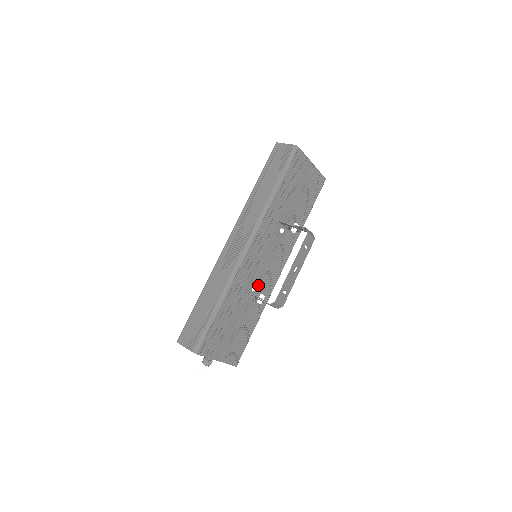
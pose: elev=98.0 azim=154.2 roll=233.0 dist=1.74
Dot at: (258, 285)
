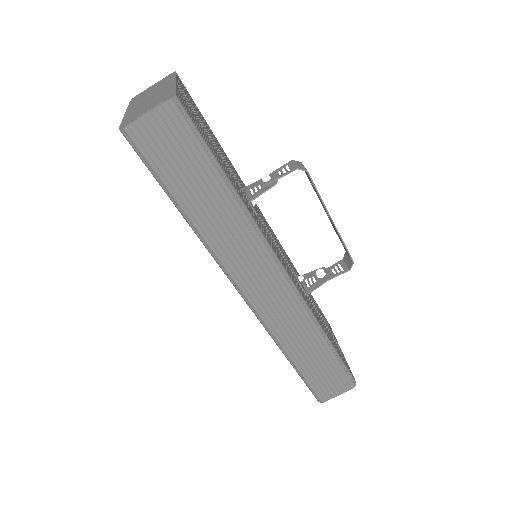
Dot at: (293, 270)
